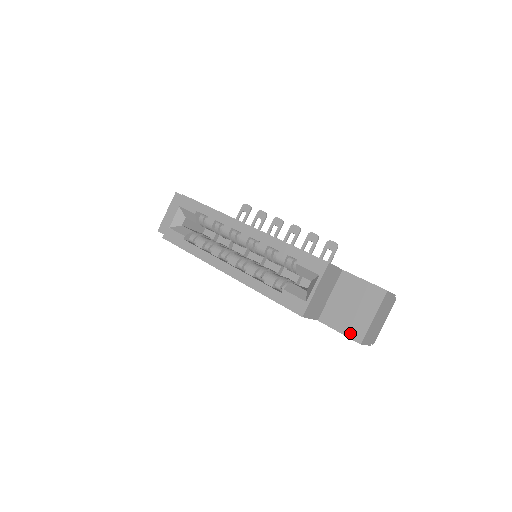
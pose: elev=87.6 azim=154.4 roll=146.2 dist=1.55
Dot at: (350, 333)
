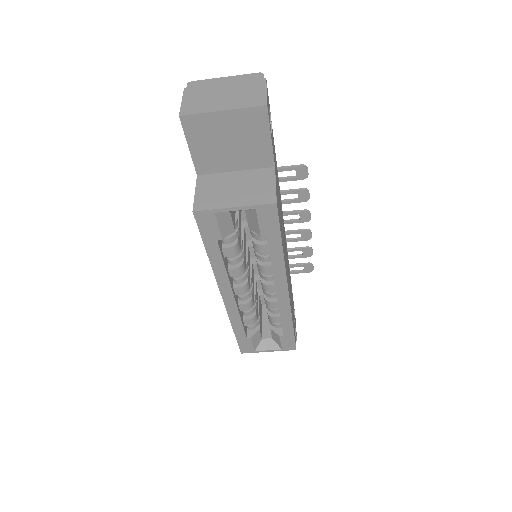
Dot at: occluded
